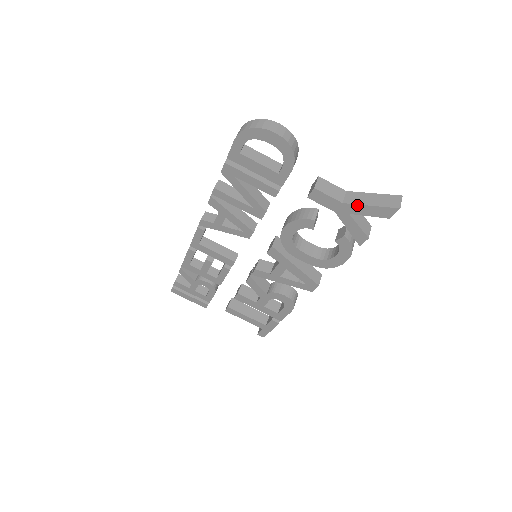
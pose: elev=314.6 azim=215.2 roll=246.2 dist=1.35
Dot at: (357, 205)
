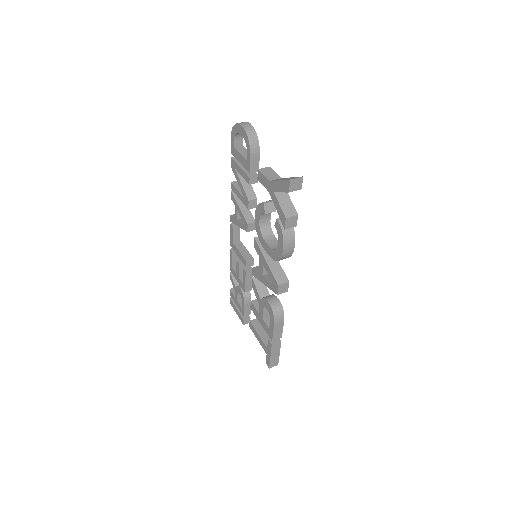
Dot at: (275, 181)
